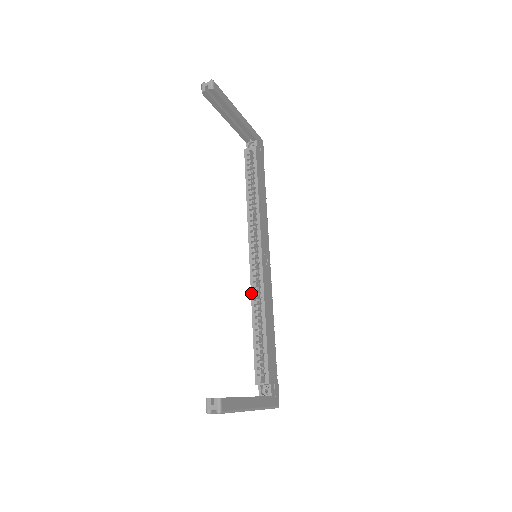
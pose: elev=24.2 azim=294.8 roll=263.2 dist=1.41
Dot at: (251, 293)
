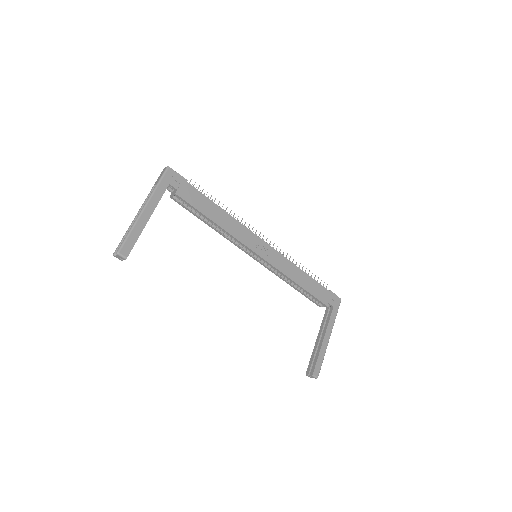
Dot at: occluded
